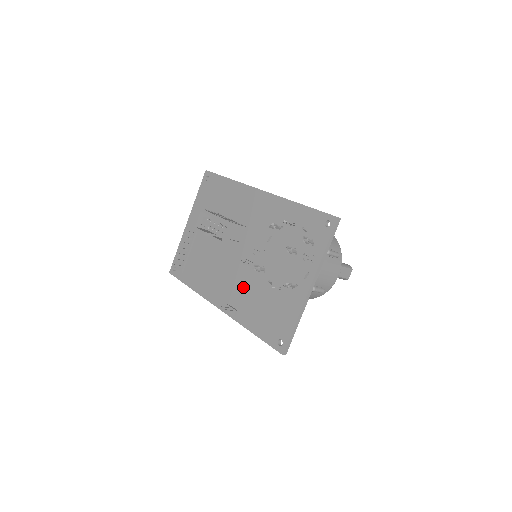
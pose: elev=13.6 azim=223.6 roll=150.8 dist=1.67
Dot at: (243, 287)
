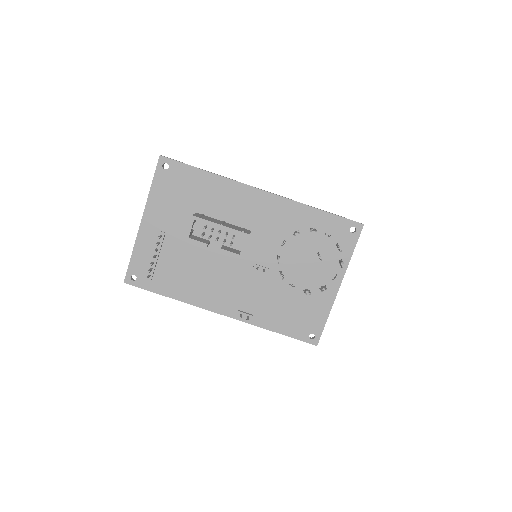
Dot at: (256, 292)
